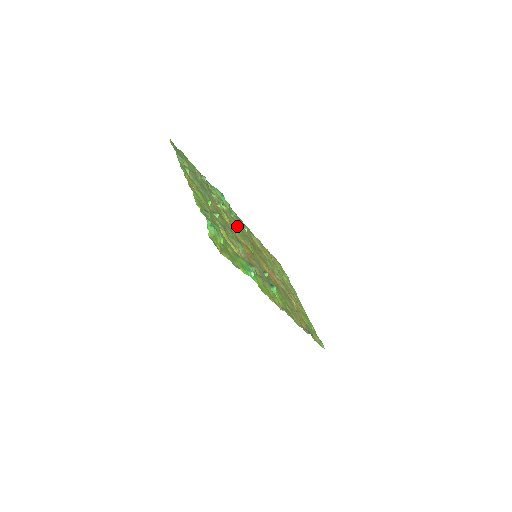
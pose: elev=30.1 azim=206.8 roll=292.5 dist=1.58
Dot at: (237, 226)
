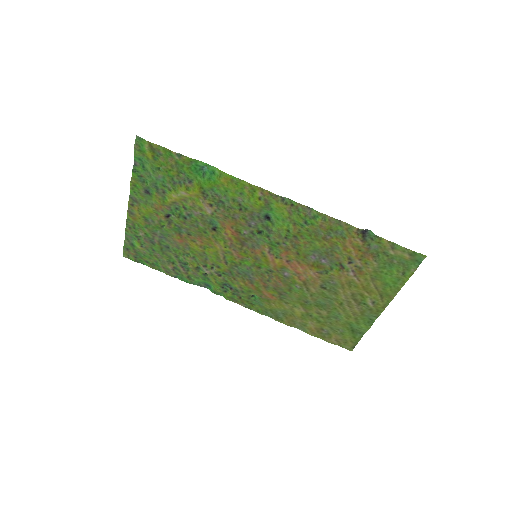
Dot at: (228, 271)
